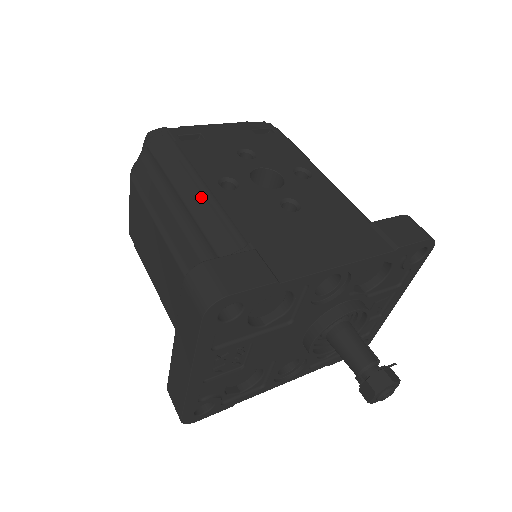
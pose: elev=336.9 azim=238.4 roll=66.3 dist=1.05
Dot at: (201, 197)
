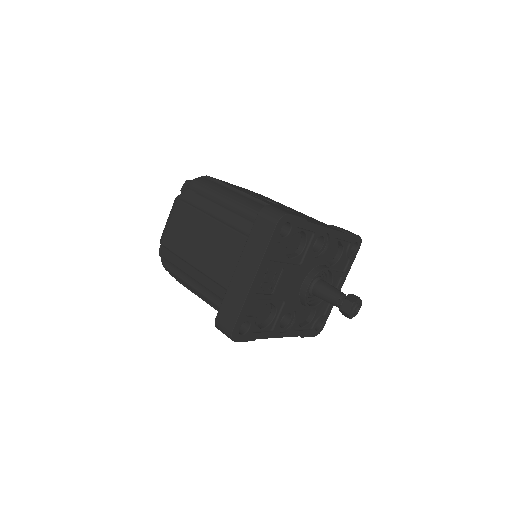
Dot at: (243, 197)
